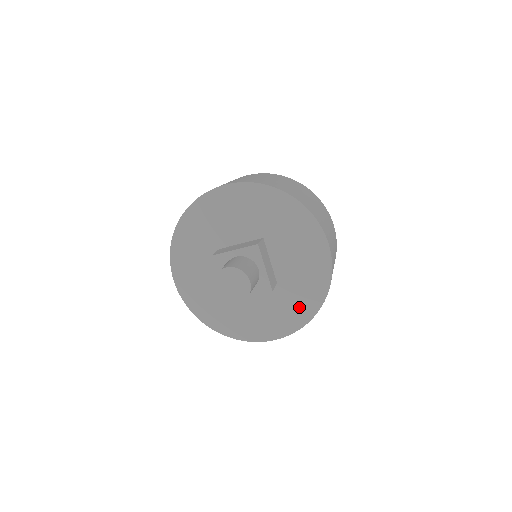
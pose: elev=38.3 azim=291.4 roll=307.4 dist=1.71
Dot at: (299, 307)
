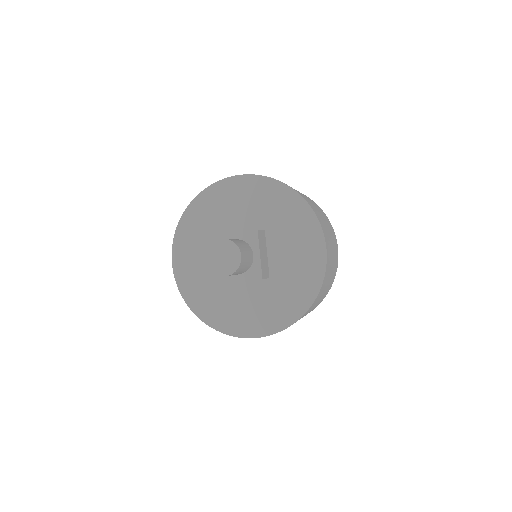
Dot at: (287, 306)
